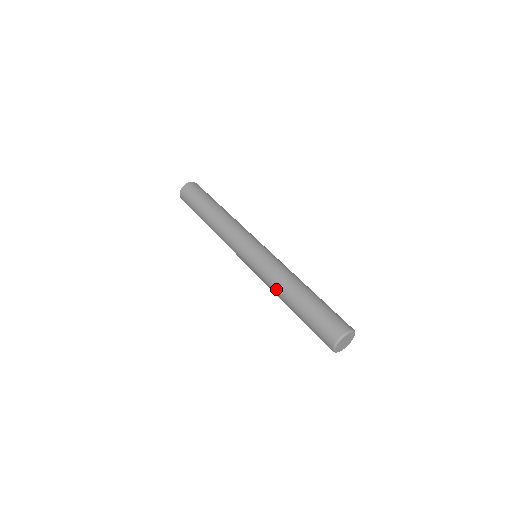
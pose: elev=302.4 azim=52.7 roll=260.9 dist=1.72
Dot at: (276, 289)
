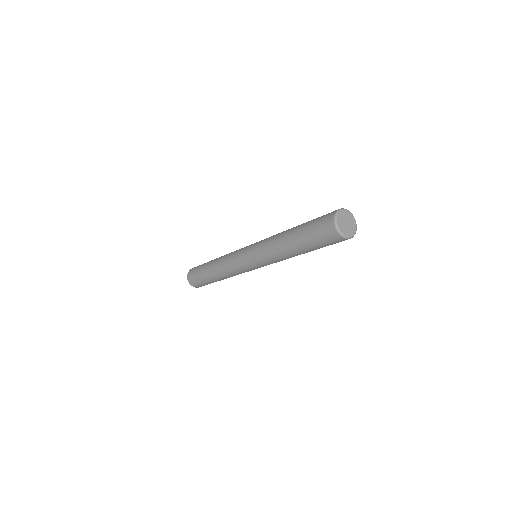
Dot at: (274, 241)
